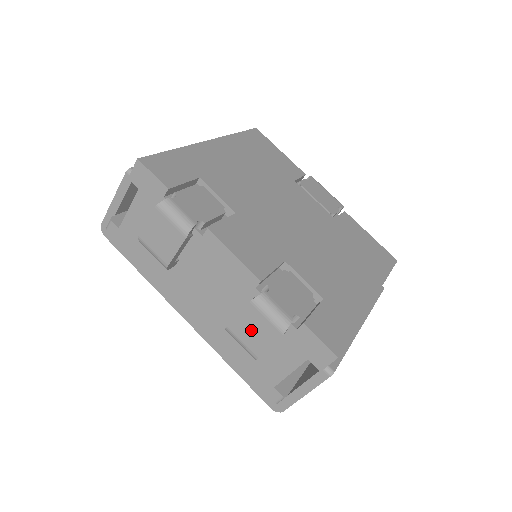
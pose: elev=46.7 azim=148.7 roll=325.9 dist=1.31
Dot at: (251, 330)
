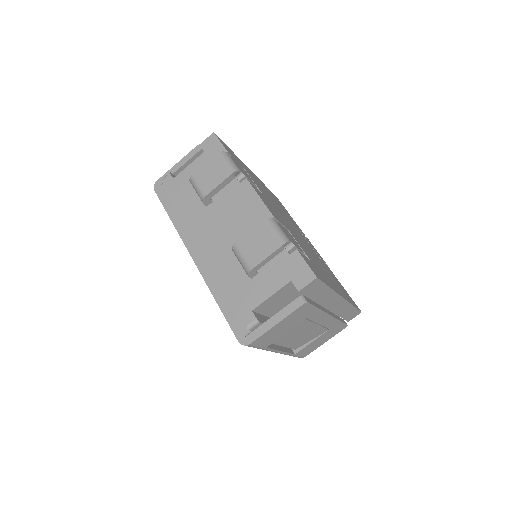
Dot at: (255, 244)
